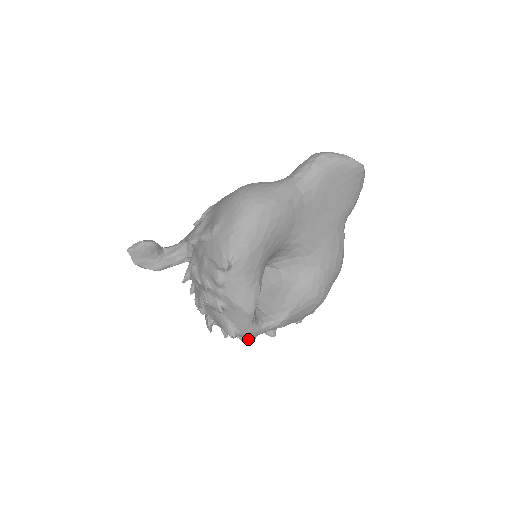
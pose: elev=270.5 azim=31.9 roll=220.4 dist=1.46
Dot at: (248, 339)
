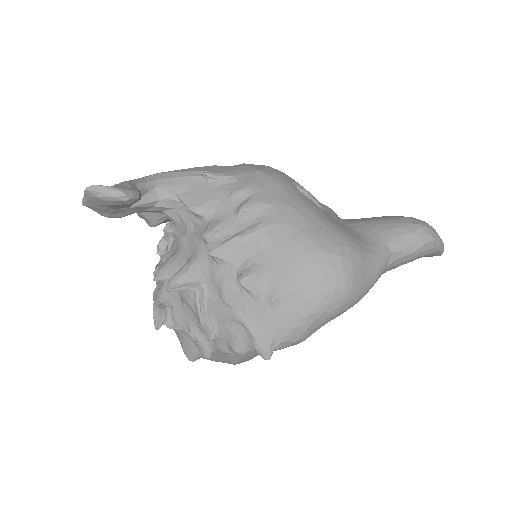
Dot at: occluded
